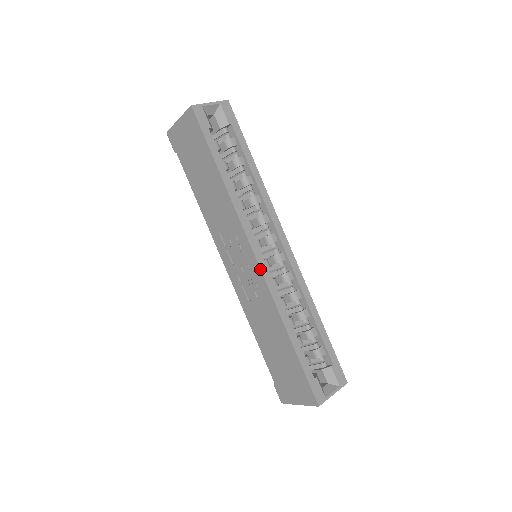
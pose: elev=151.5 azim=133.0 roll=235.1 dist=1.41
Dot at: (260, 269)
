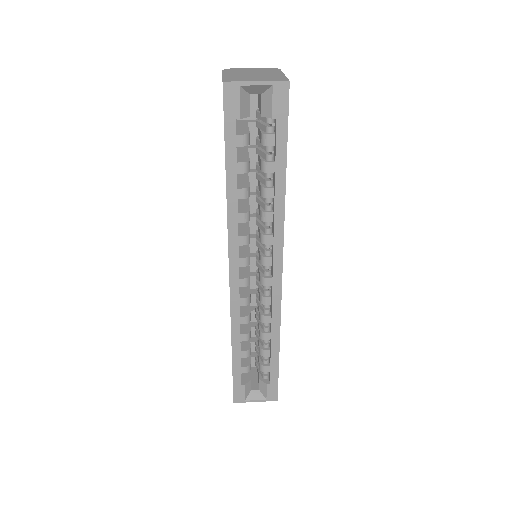
Dot at: occluded
